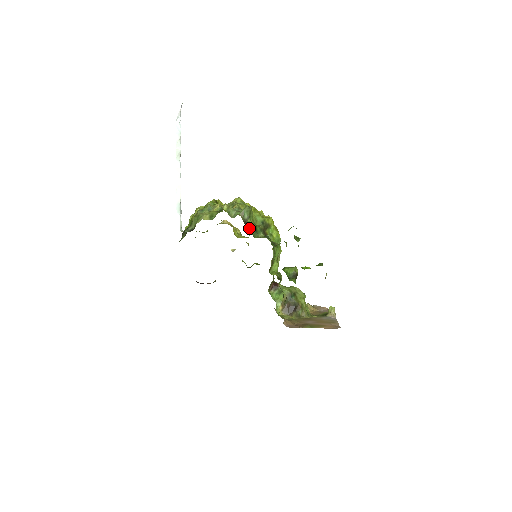
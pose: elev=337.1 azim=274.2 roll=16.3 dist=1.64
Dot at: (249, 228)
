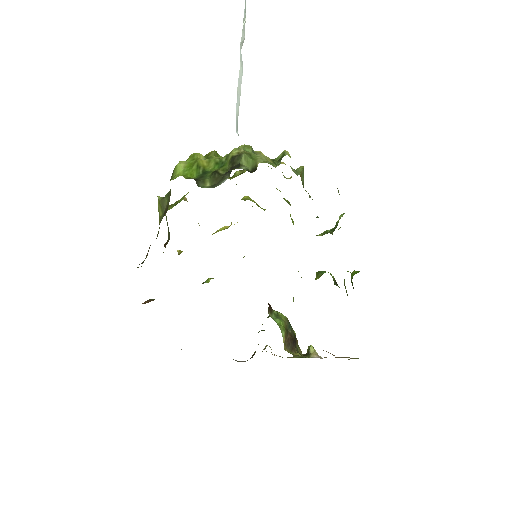
Dot at: occluded
